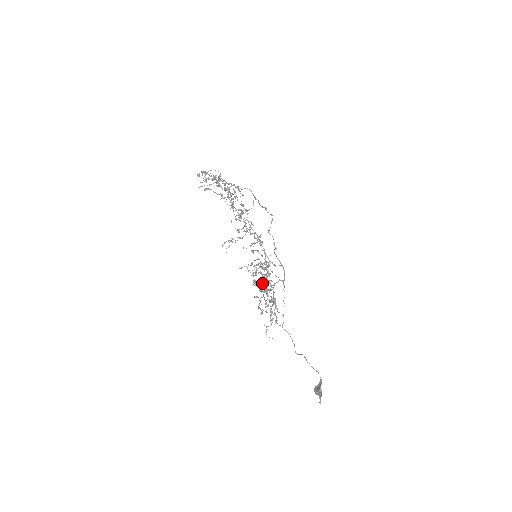
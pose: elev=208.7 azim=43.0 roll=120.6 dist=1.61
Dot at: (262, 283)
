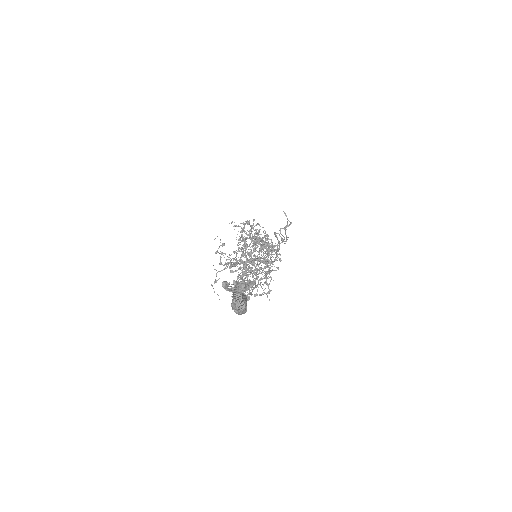
Dot at: (241, 247)
